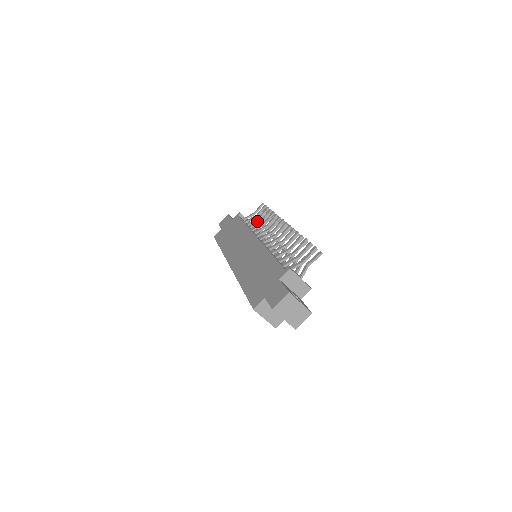
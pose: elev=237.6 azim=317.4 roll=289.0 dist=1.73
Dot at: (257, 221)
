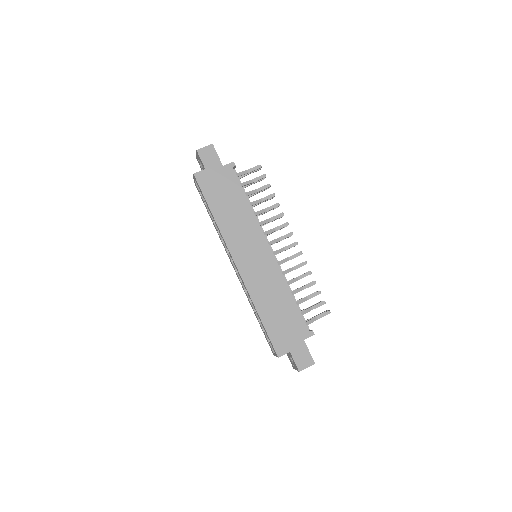
Dot at: occluded
